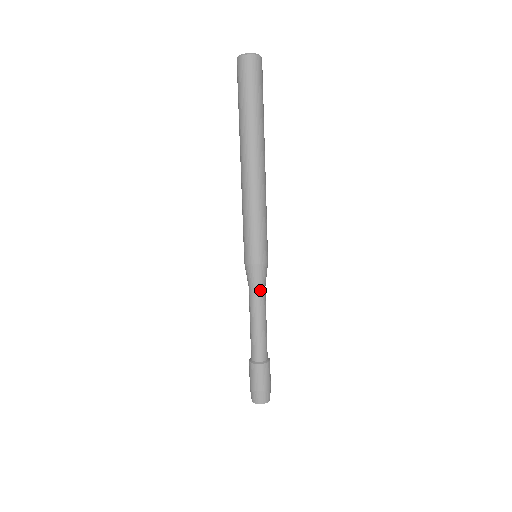
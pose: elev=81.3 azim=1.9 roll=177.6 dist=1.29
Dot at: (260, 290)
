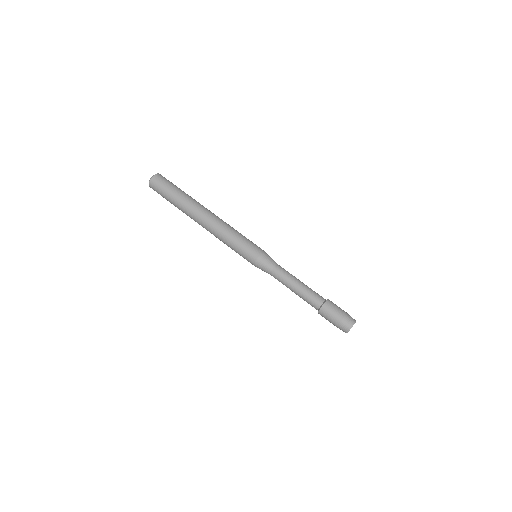
Dot at: (279, 265)
